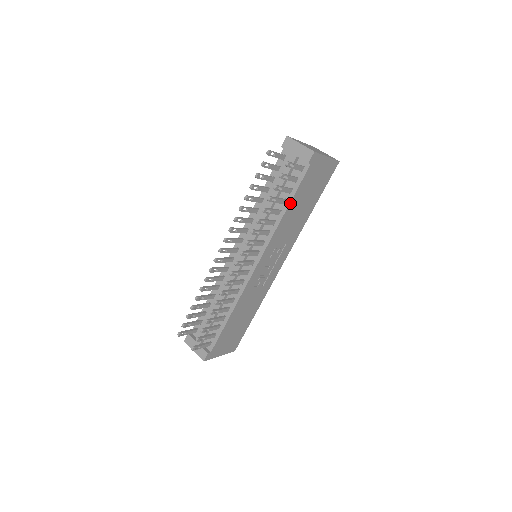
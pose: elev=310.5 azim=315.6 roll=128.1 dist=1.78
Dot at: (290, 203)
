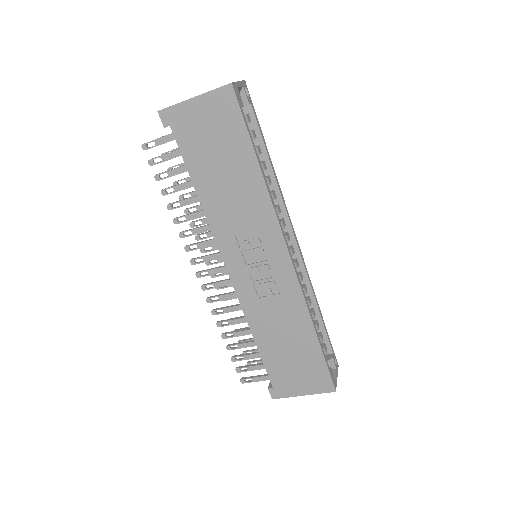
Dot at: (194, 182)
